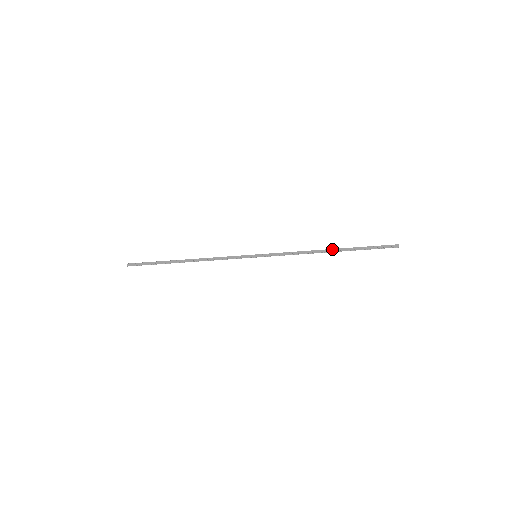
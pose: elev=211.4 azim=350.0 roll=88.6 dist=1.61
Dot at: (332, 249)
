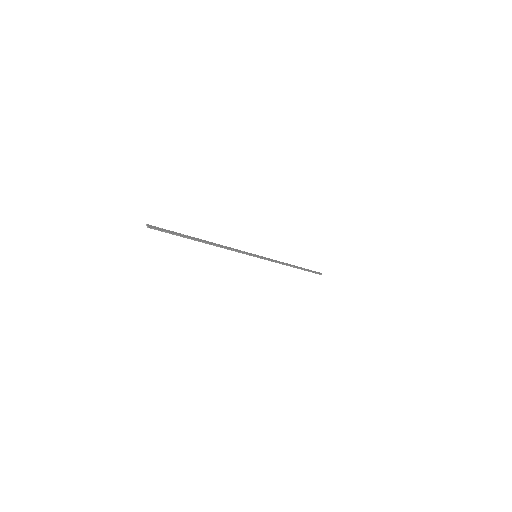
Dot at: occluded
